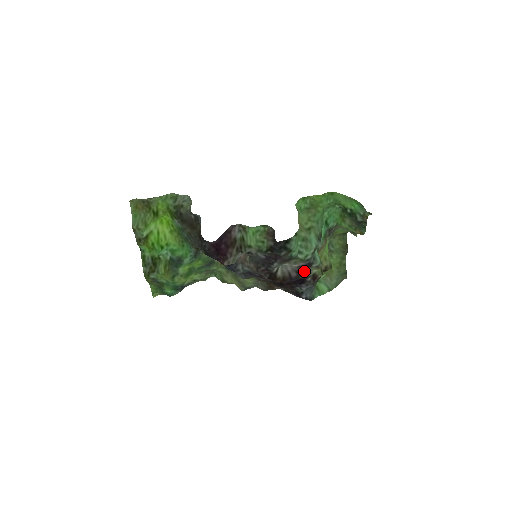
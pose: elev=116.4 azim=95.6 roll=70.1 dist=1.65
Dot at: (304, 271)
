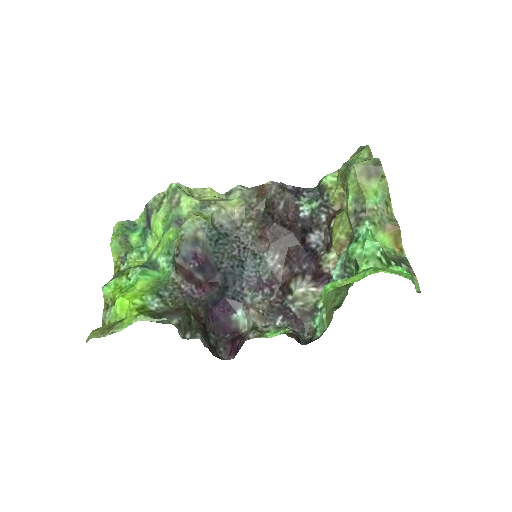
Dot at: (320, 274)
